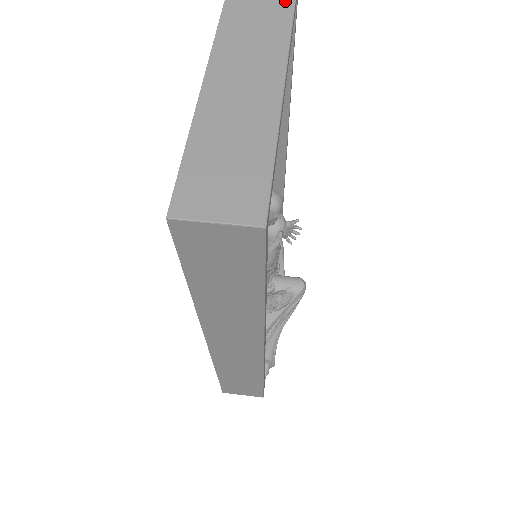
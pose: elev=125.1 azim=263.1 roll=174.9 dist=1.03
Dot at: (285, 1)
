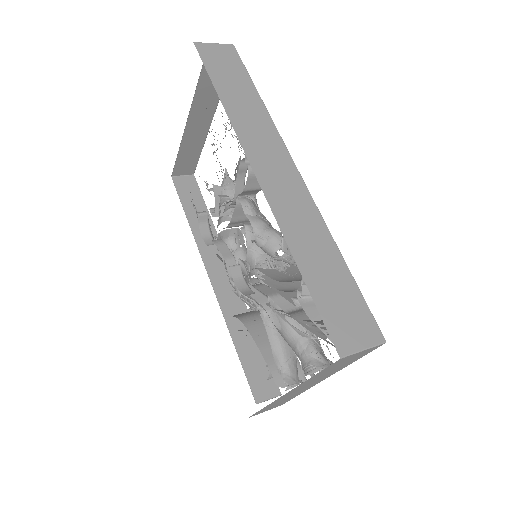
Dot at: occluded
